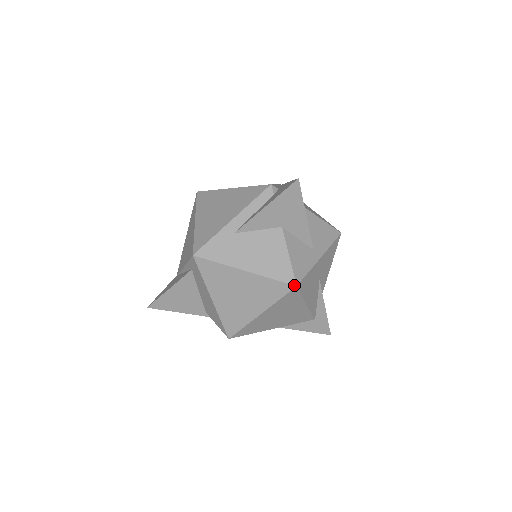
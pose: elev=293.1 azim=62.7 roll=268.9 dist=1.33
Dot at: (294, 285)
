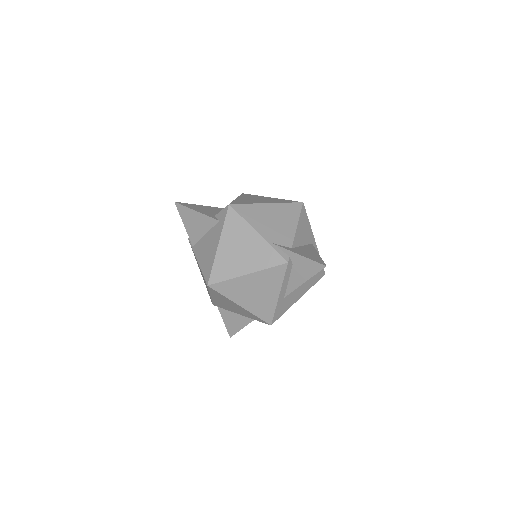
Dot at: occluded
